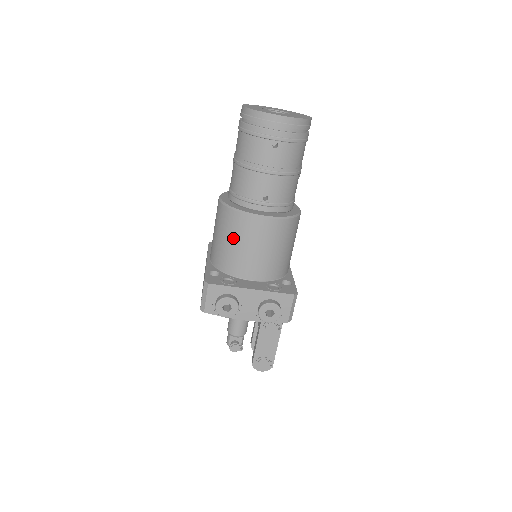
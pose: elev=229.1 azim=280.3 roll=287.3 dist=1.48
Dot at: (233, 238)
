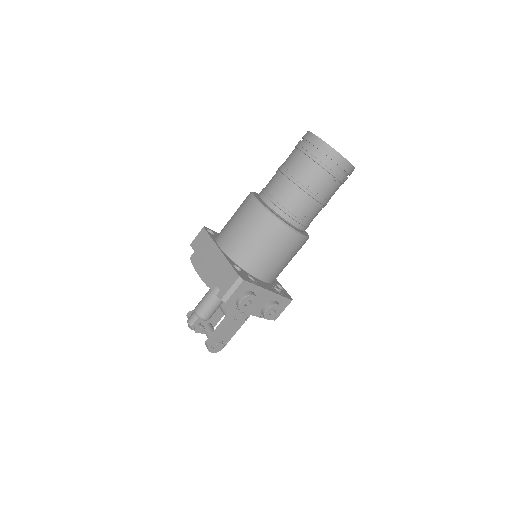
Dot at: (267, 243)
